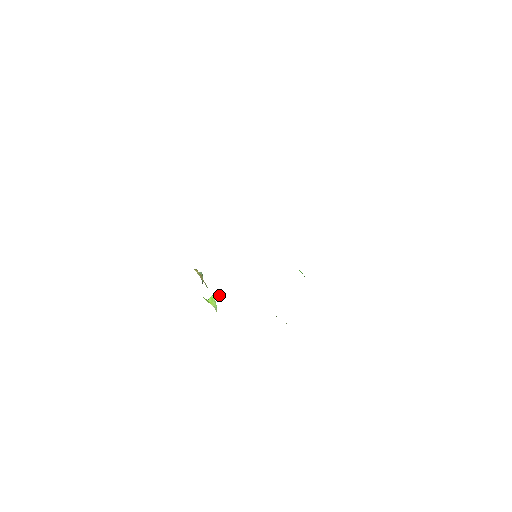
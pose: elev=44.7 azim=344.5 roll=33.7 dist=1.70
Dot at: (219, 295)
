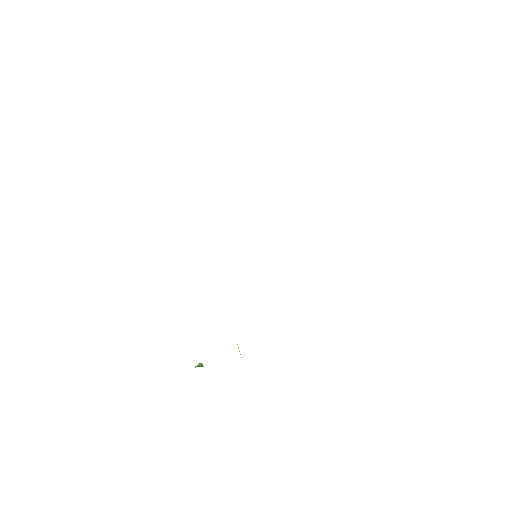
Dot at: occluded
